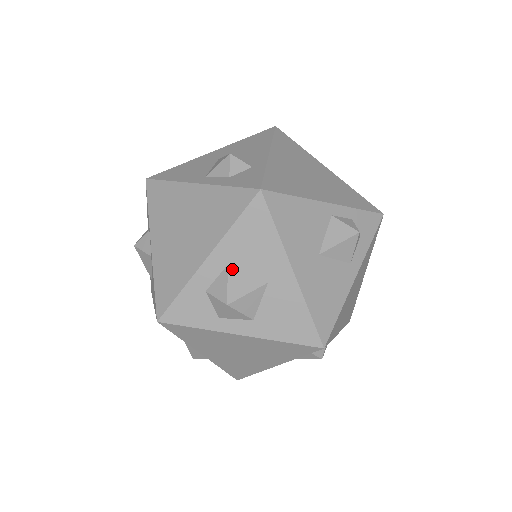
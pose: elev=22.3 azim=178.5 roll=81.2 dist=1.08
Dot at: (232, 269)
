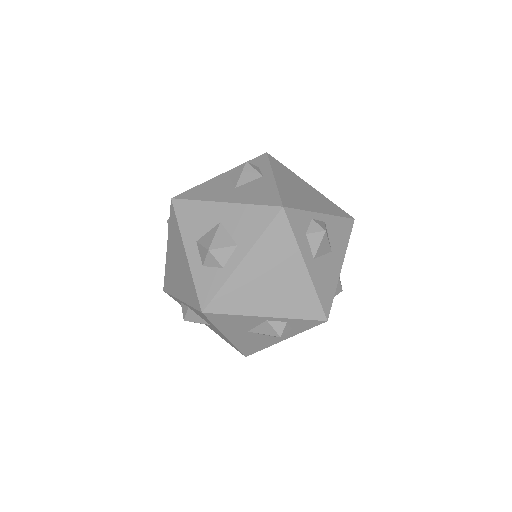
Dot at: (200, 240)
